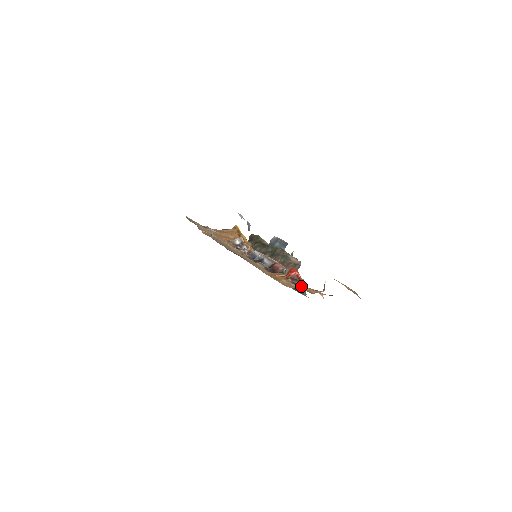
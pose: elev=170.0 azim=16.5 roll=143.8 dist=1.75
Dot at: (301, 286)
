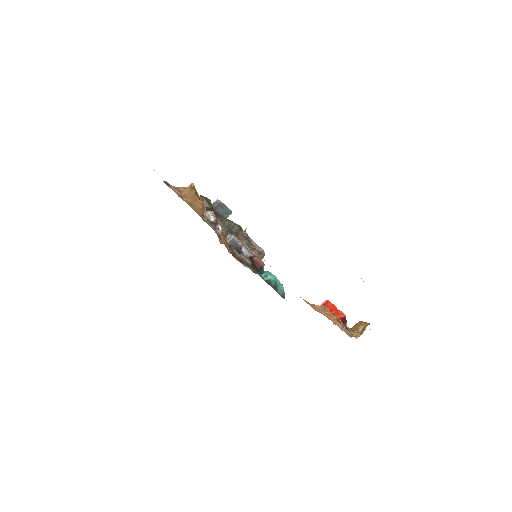
Dot at: occluded
